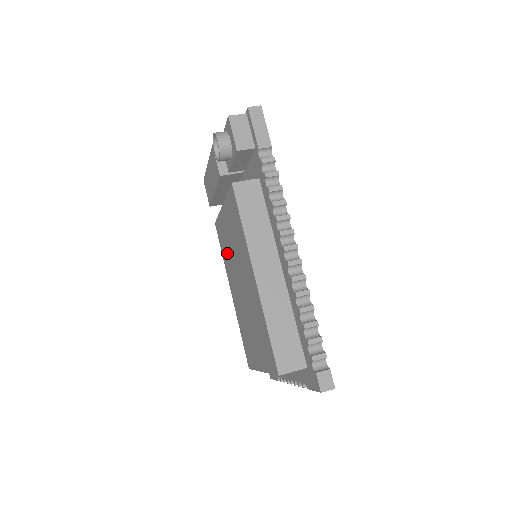
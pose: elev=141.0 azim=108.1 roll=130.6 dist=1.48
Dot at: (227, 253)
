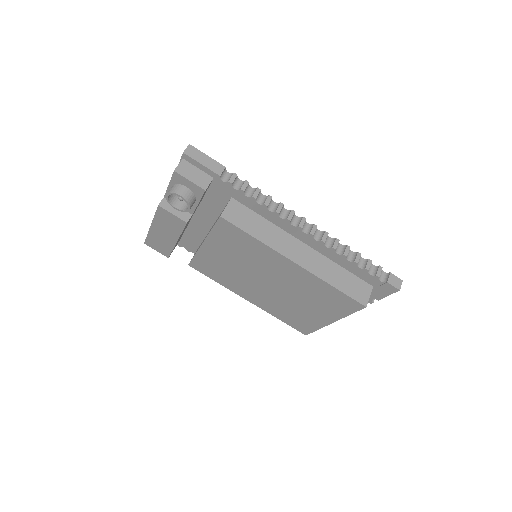
Dot at: (227, 275)
